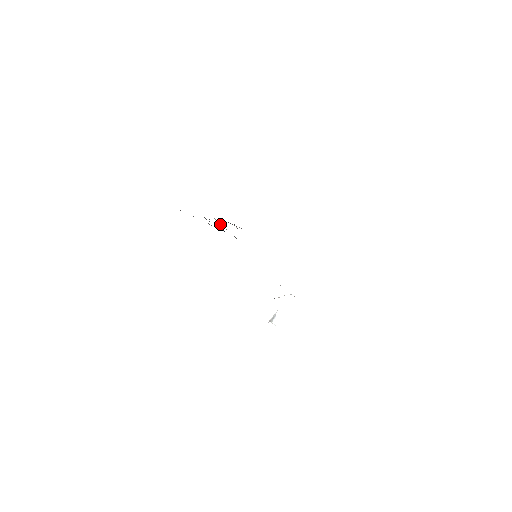
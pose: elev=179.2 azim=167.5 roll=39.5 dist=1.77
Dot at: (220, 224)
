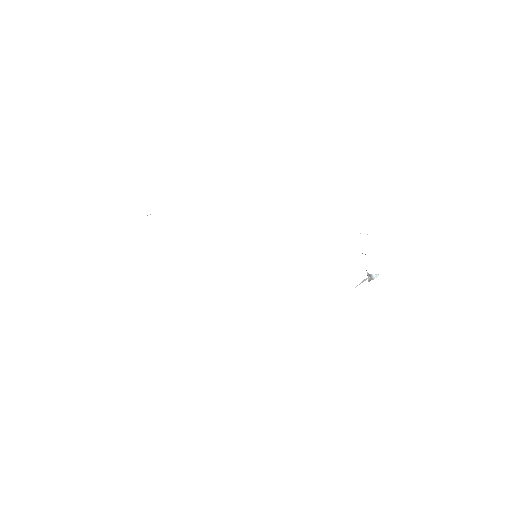
Dot at: occluded
